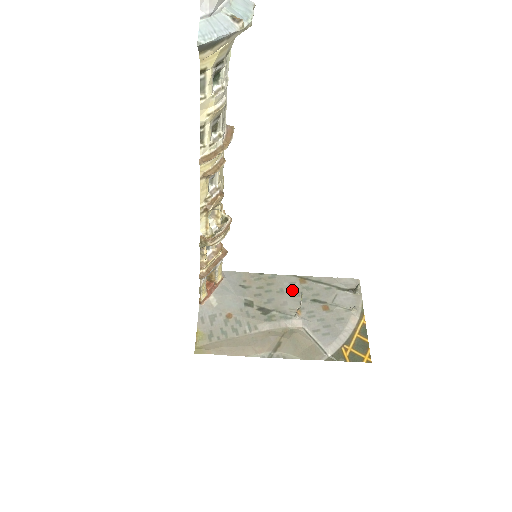
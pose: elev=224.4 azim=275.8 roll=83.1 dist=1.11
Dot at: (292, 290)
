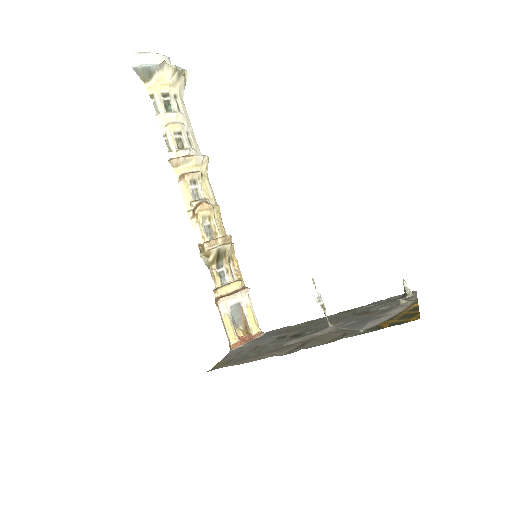
Dot at: (333, 318)
